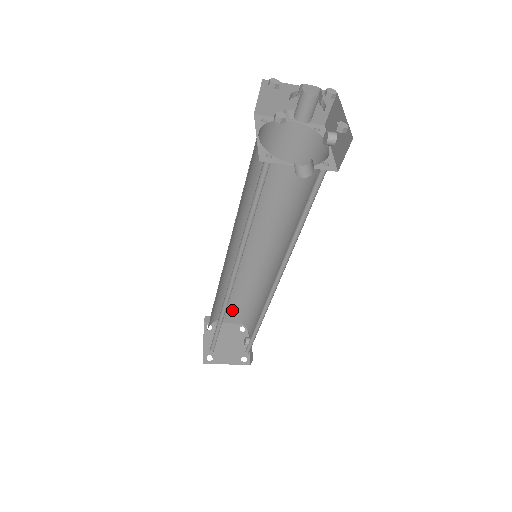
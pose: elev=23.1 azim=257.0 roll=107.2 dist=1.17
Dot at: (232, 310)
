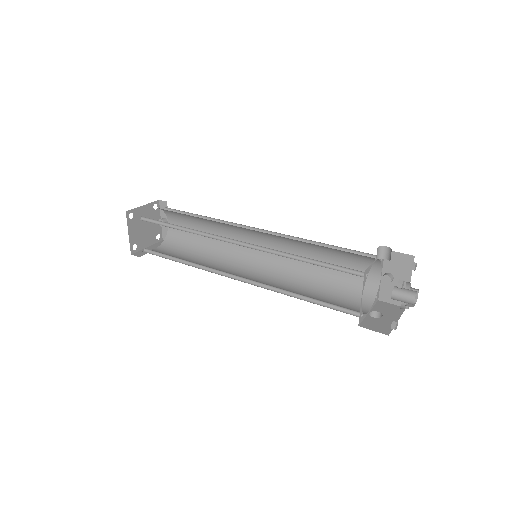
Dot at: occluded
